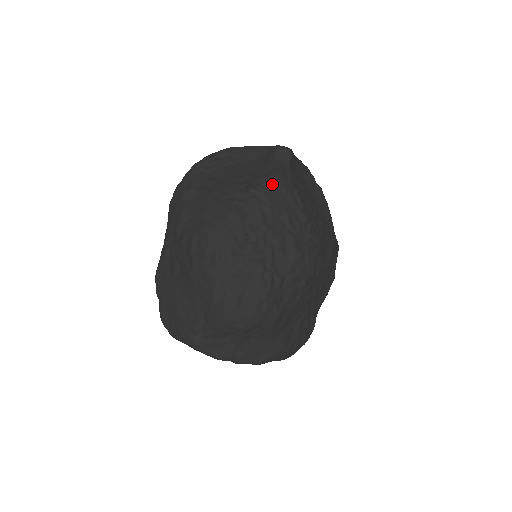
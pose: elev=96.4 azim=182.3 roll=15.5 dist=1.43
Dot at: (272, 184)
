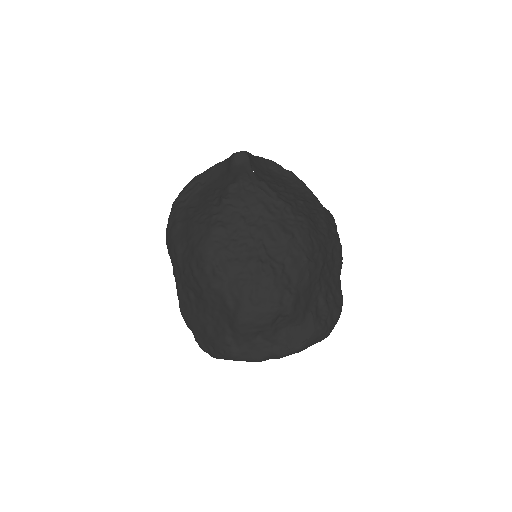
Dot at: (239, 187)
